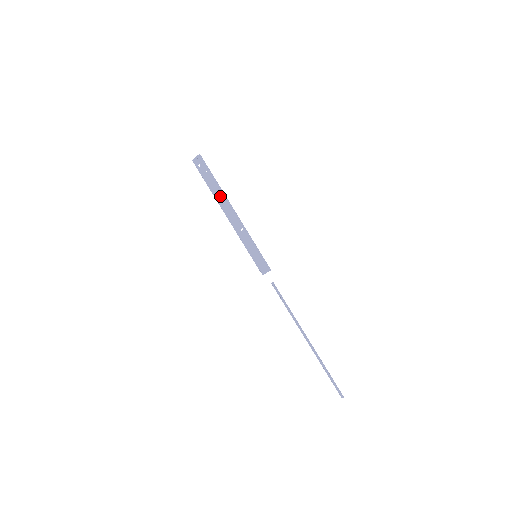
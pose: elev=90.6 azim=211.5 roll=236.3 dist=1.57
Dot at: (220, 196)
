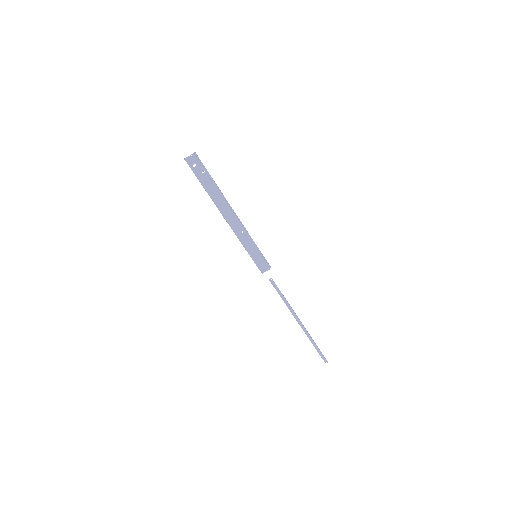
Dot at: (220, 198)
